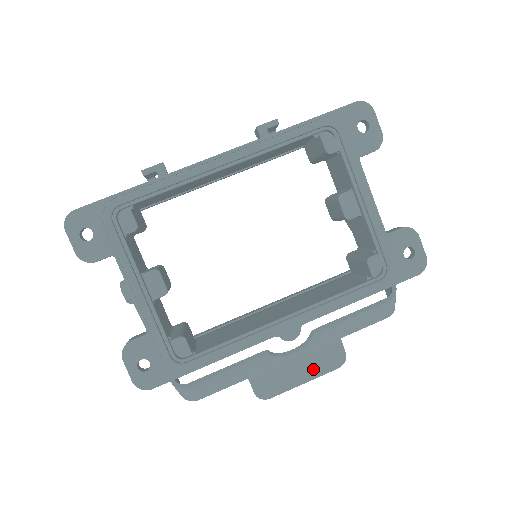
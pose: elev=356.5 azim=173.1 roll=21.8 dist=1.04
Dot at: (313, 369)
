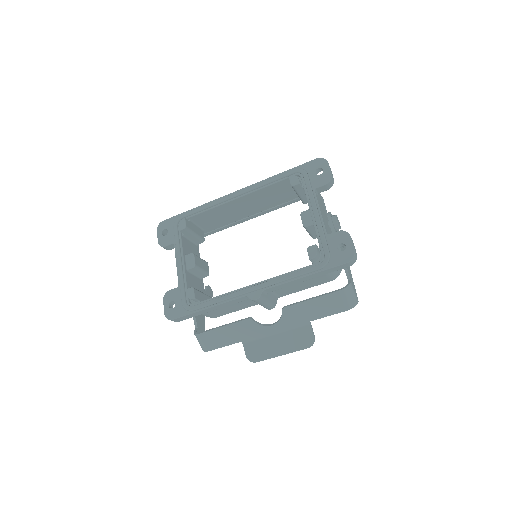
Dot at: (288, 345)
